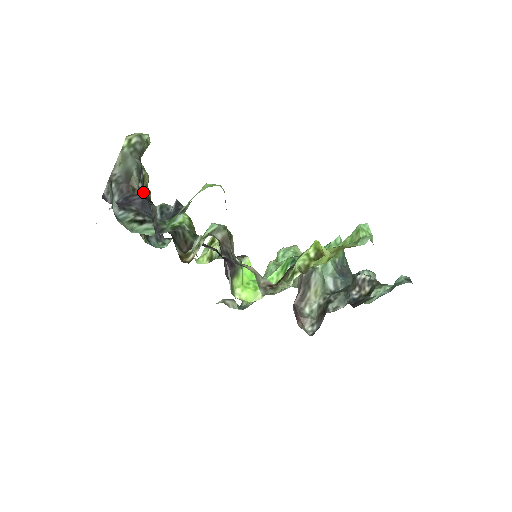
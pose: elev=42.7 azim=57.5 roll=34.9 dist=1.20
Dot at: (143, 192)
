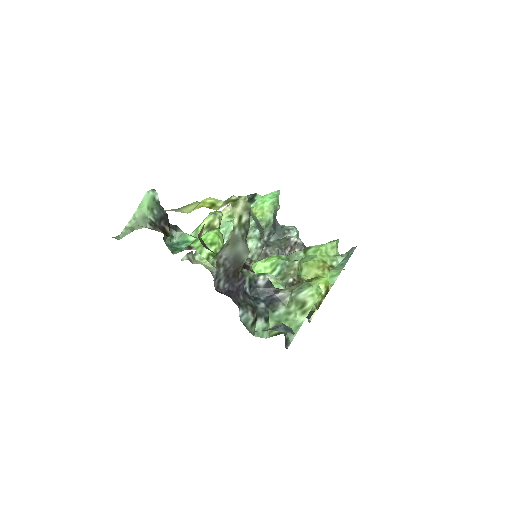
Dot at: occluded
